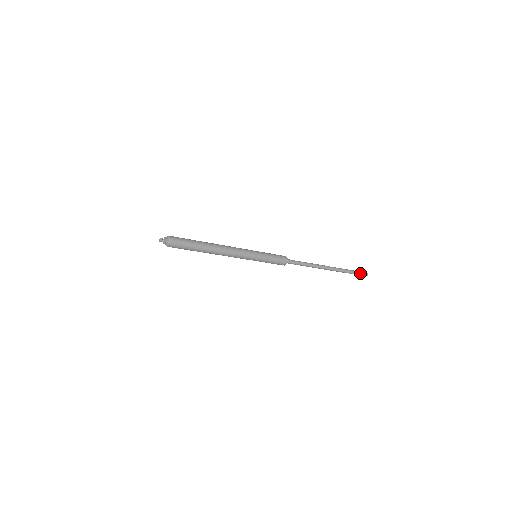
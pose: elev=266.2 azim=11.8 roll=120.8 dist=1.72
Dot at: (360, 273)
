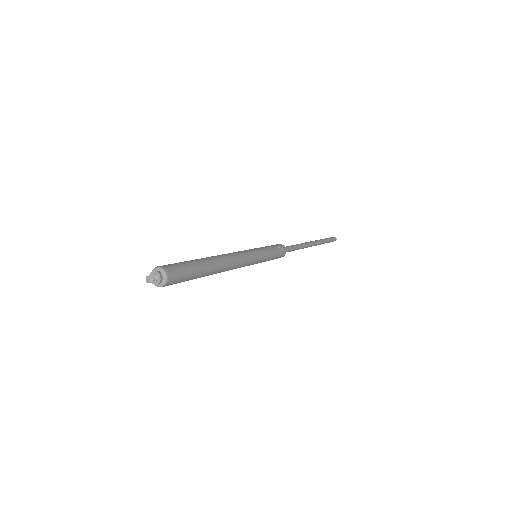
Dot at: (331, 238)
